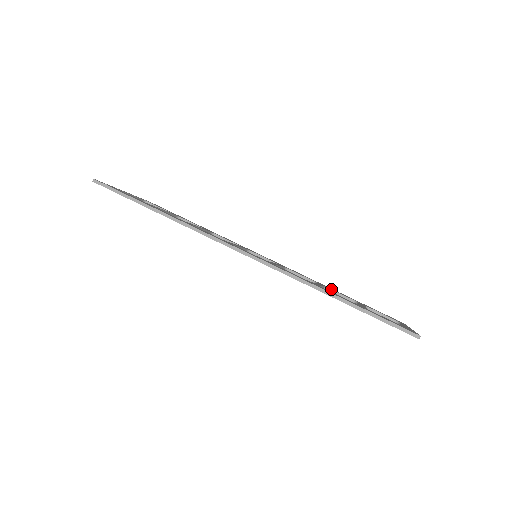
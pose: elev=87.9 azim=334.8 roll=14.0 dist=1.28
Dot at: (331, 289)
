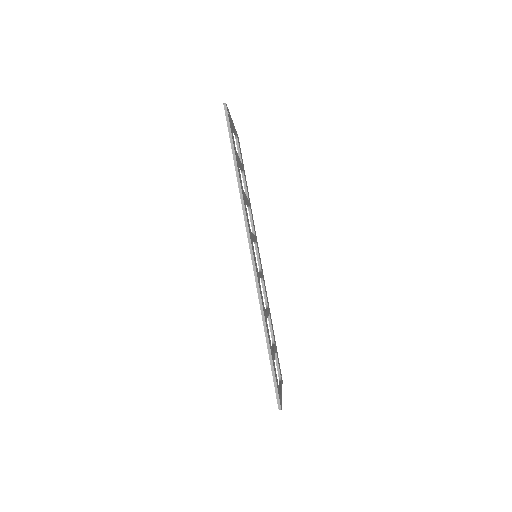
Dot at: occluded
